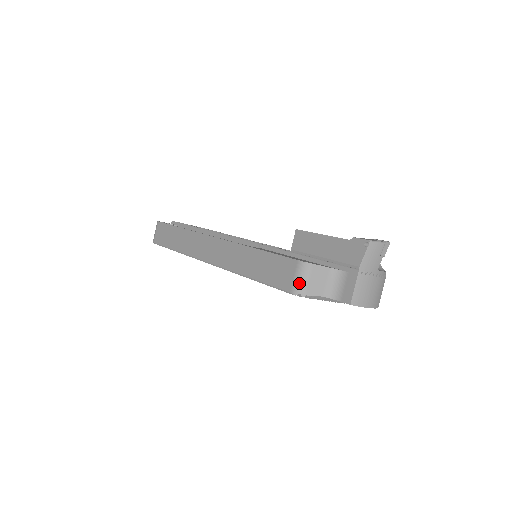
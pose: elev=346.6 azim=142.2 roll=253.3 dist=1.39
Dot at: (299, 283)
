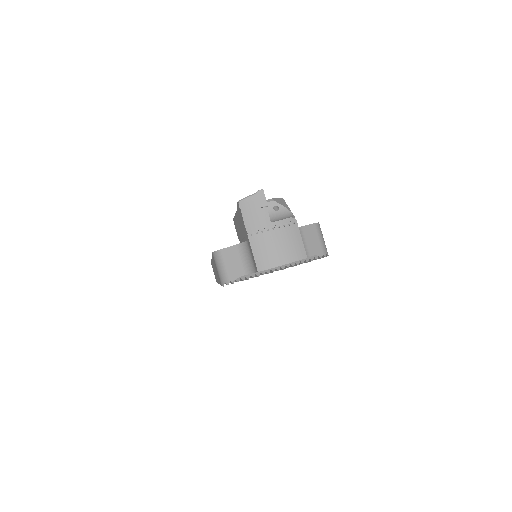
Dot at: (220, 273)
